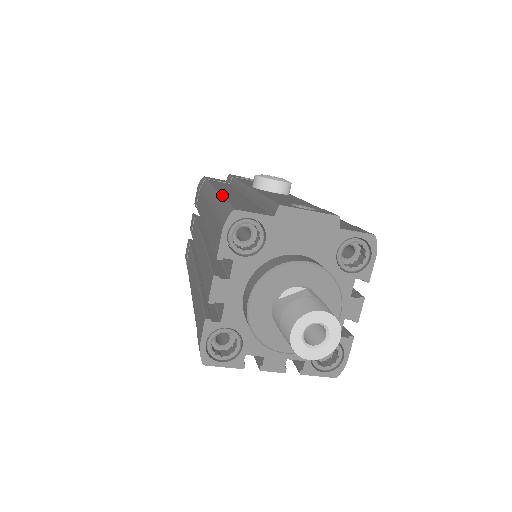
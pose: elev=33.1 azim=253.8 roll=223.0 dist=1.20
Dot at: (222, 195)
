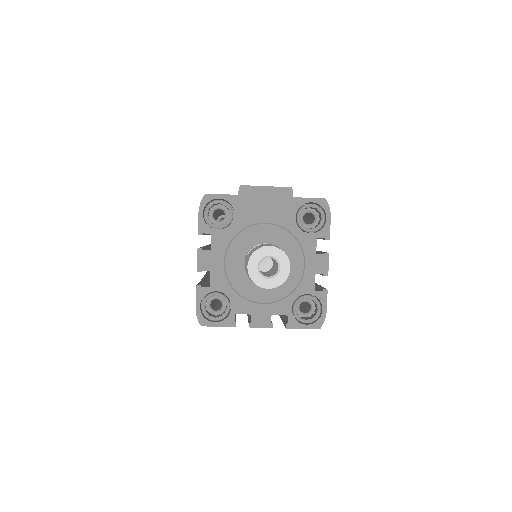
Dot at: occluded
